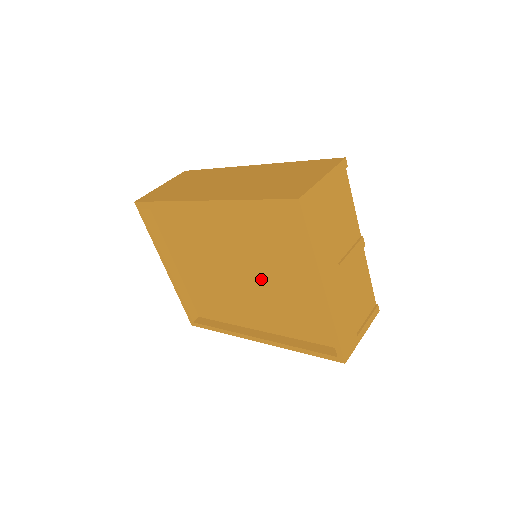
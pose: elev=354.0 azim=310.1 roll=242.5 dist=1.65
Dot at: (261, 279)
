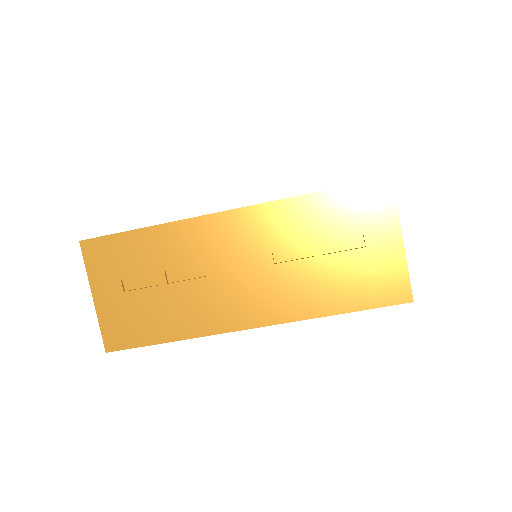
Dot at: occluded
